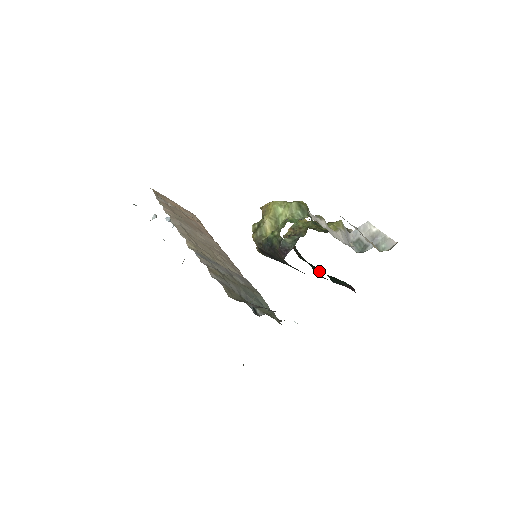
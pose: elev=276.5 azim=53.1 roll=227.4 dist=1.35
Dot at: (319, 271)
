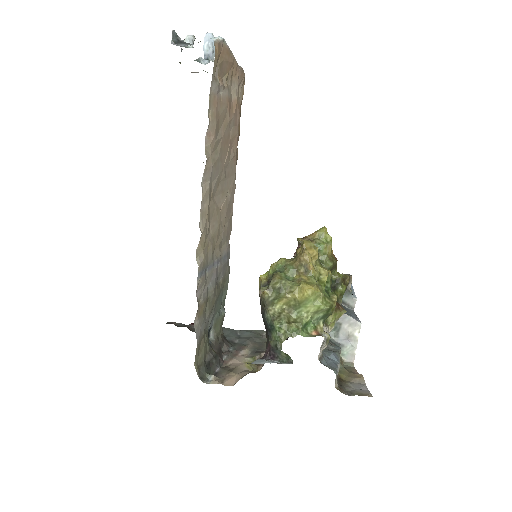
Dot at: occluded
